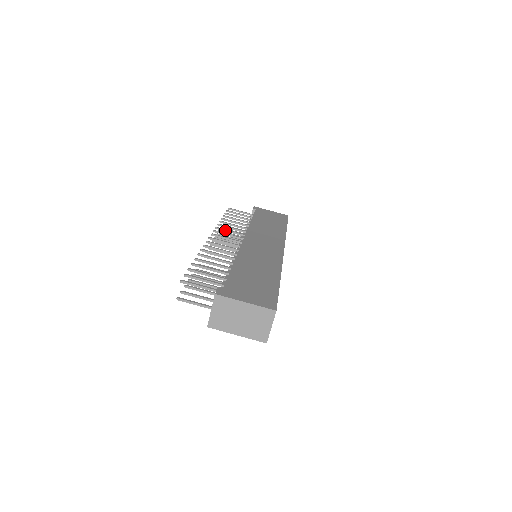
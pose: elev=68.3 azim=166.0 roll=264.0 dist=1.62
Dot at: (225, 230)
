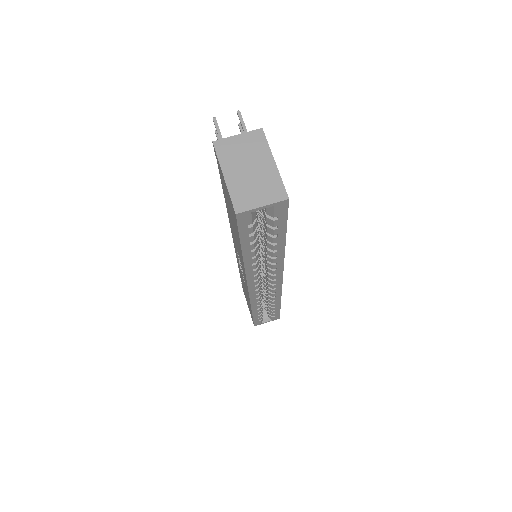
Dot at: occluded
